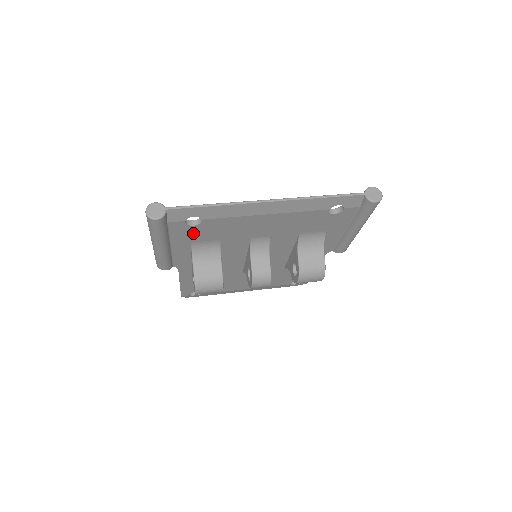
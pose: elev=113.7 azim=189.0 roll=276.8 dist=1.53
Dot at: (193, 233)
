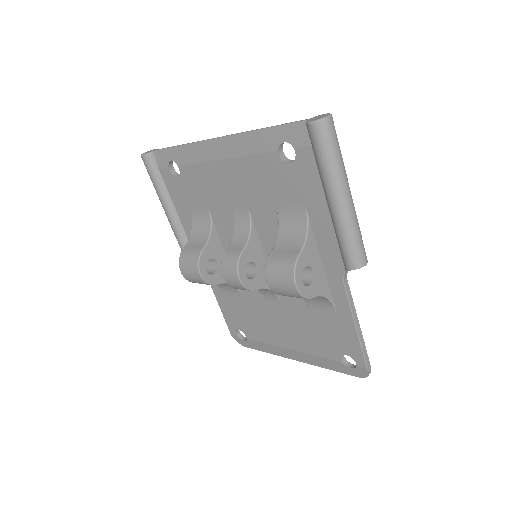
Dot at: (183, 192)
